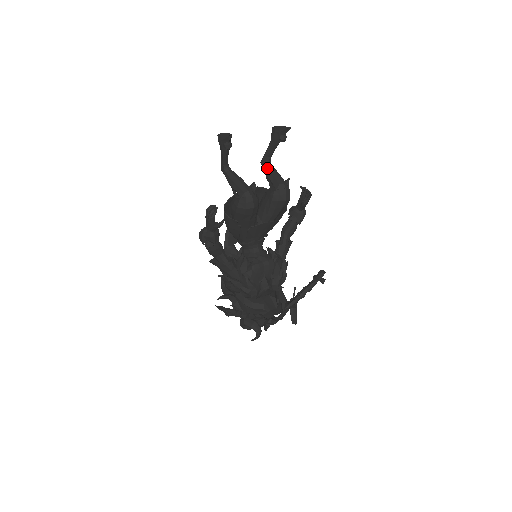
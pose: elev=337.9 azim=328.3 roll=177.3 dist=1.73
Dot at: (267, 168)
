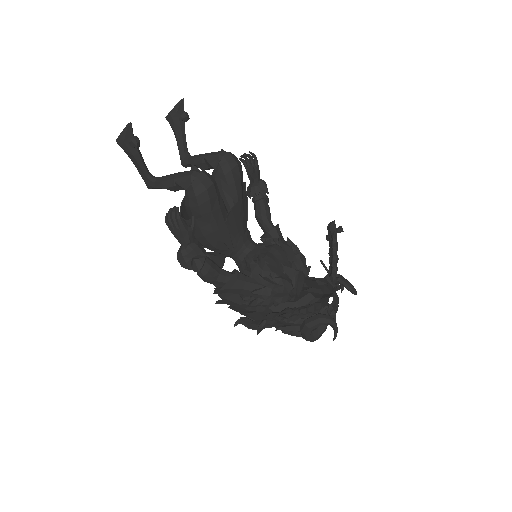
Dot at: (193, 159)
